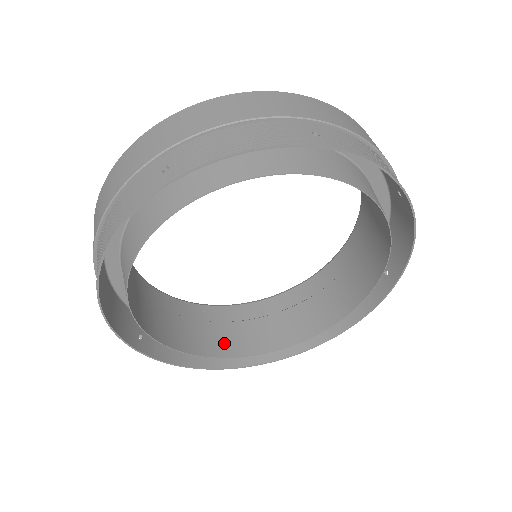
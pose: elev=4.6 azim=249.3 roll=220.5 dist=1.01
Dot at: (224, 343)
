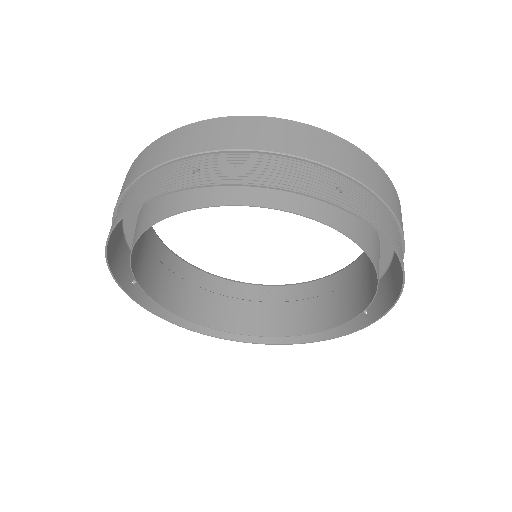
Dot at: (278, 323)
